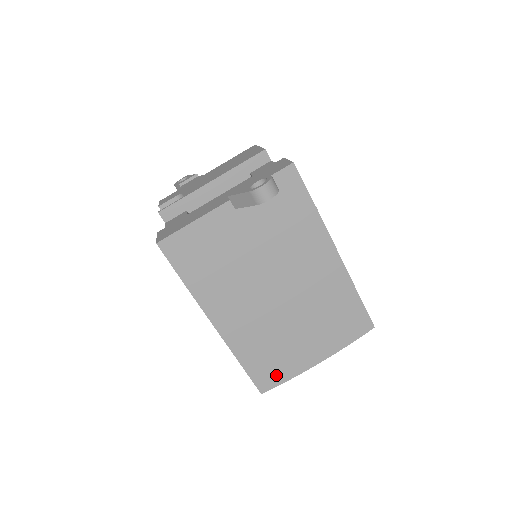
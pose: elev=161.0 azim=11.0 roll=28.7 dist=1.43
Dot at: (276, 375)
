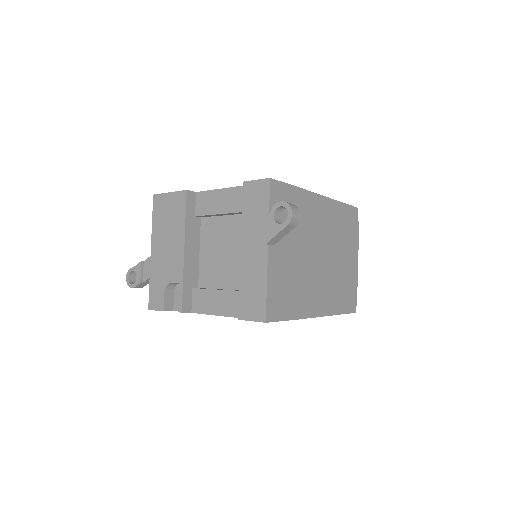
Dot at: (352, 295)
